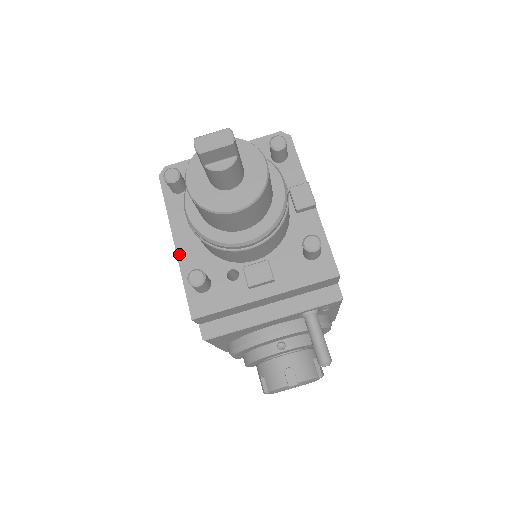
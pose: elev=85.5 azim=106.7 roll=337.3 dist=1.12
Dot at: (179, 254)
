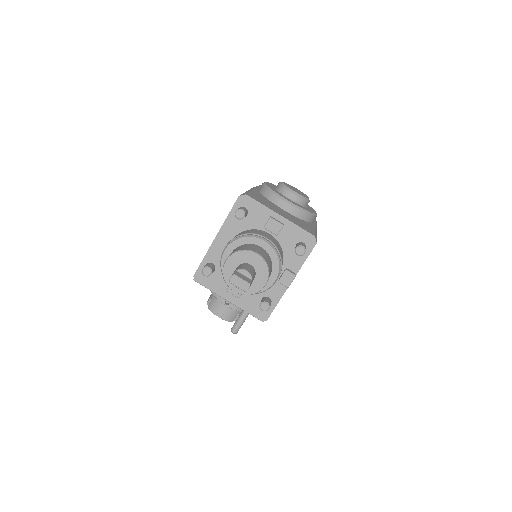
Dot at: (213, 245)
